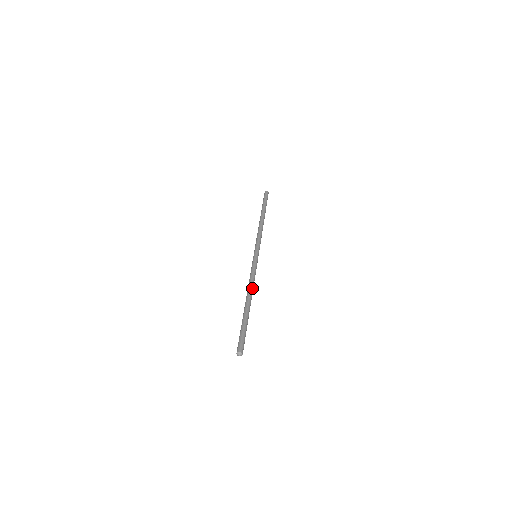
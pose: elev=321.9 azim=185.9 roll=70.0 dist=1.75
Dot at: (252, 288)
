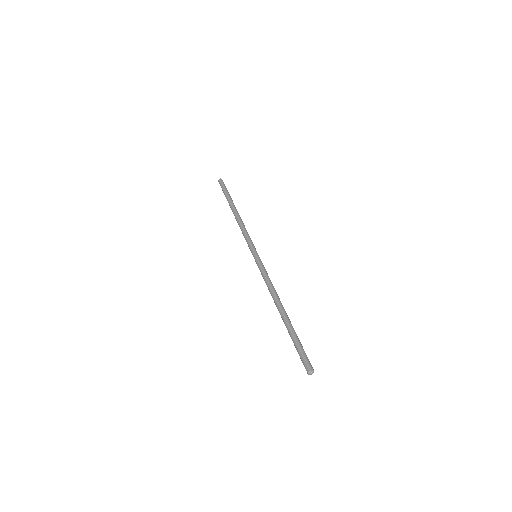
Dot at: (277, 294)
